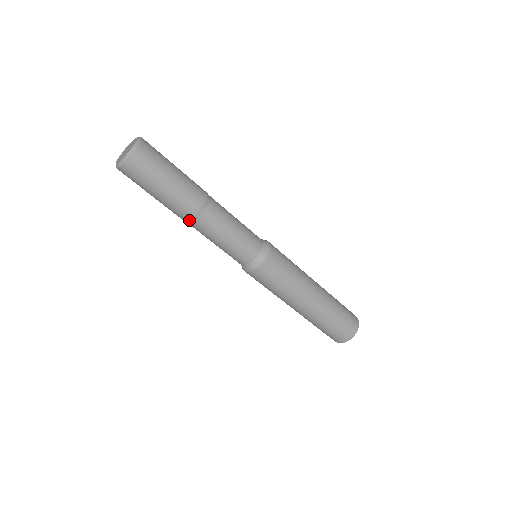
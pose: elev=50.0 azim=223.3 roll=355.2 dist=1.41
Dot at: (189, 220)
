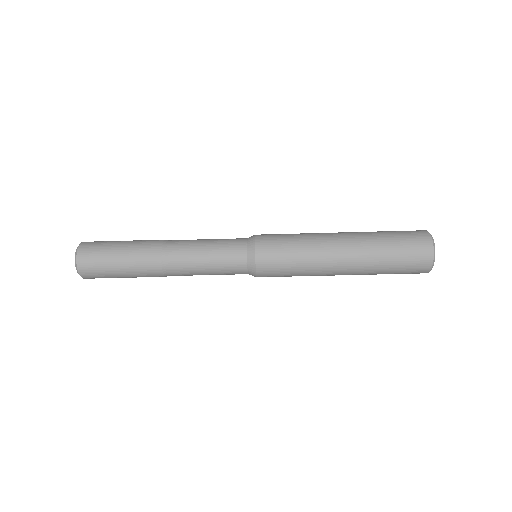
Dot at: occluded
